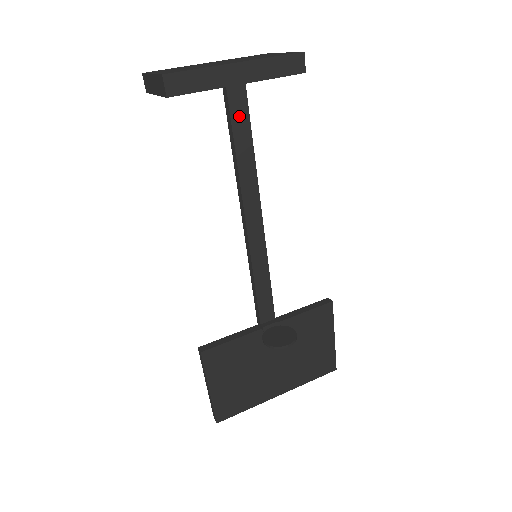
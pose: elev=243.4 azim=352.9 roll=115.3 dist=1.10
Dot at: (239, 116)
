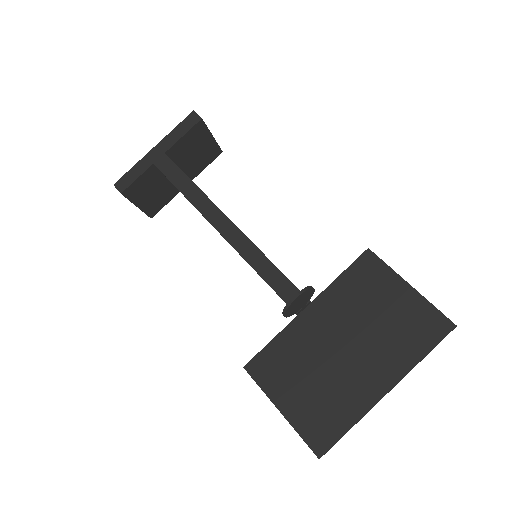
Dot at: (171, 171)
